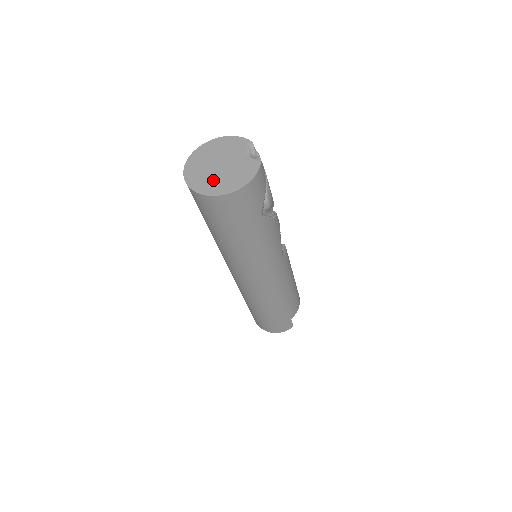
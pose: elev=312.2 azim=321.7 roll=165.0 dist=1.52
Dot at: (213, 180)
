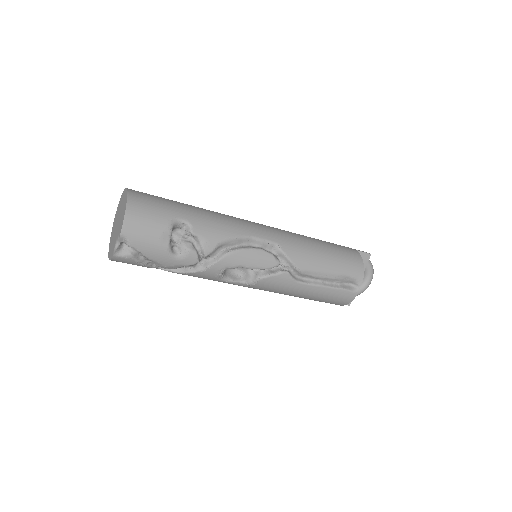
Dot at: (114, 228)
